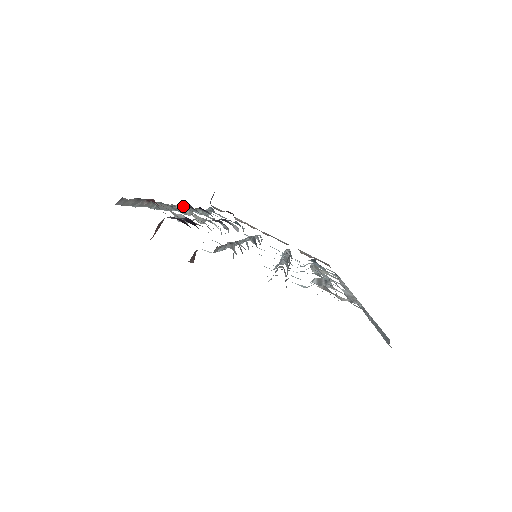
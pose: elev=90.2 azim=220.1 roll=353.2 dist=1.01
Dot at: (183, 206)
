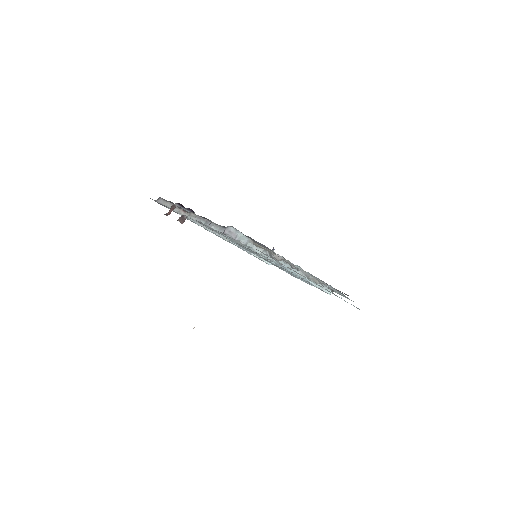
Dot at: occluded
